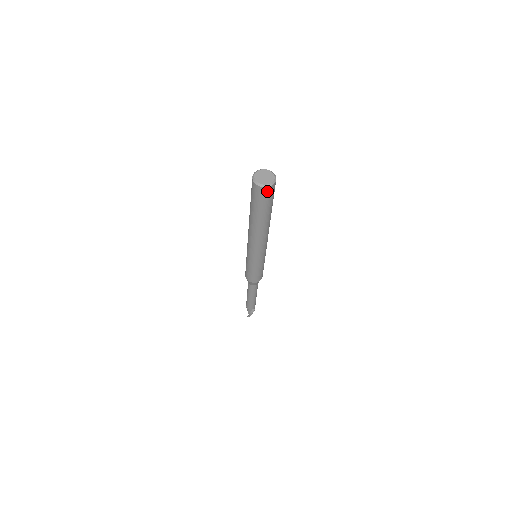
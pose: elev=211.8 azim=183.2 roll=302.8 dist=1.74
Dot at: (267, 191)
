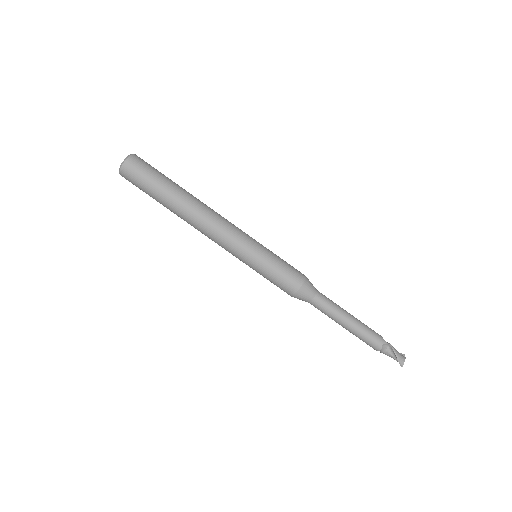
Dot at: (129, 168)
